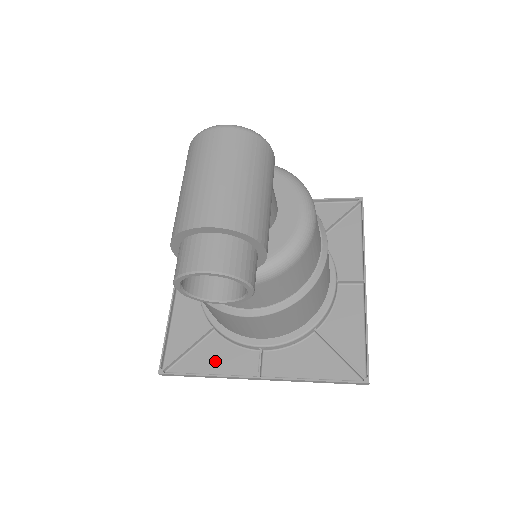
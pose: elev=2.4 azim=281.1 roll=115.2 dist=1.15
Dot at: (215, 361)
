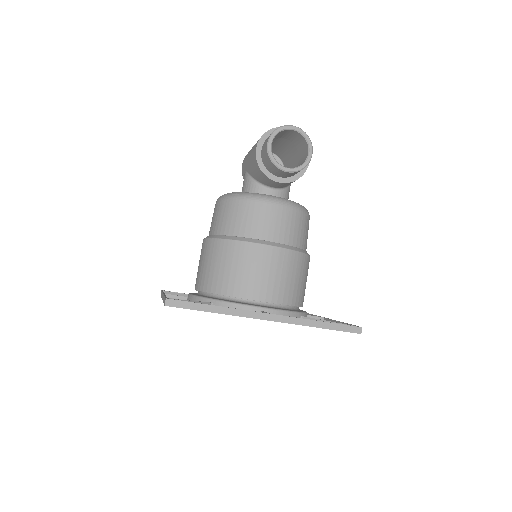
Dot at: occluded
